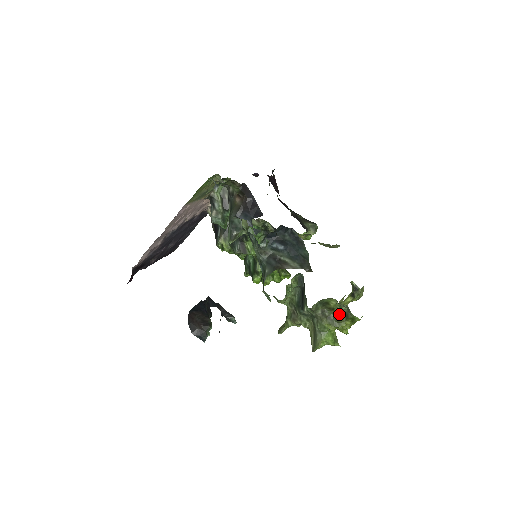
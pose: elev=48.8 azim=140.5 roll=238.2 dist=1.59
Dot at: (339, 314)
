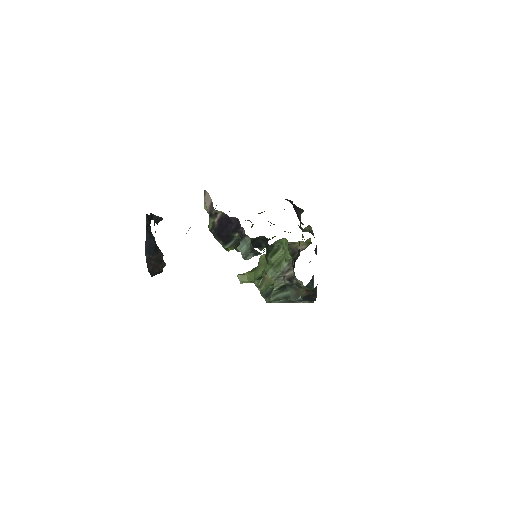
Dot at: occluded
